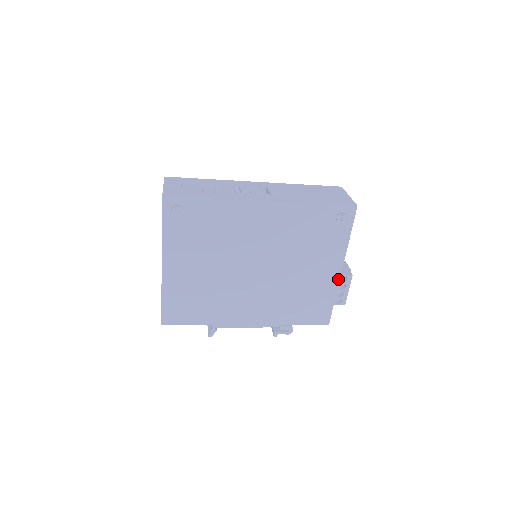
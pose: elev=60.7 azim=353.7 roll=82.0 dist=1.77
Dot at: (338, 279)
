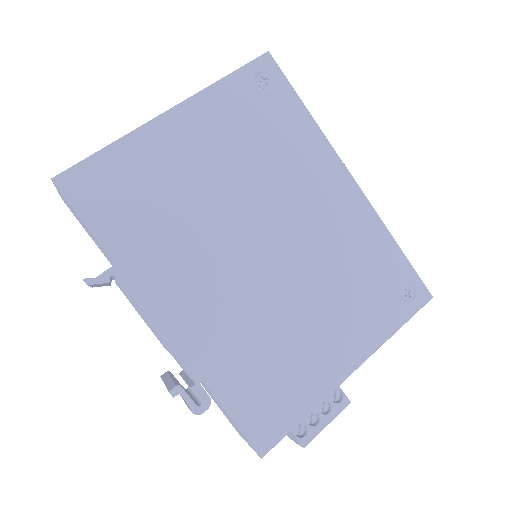
Dot at: (339, 381)
